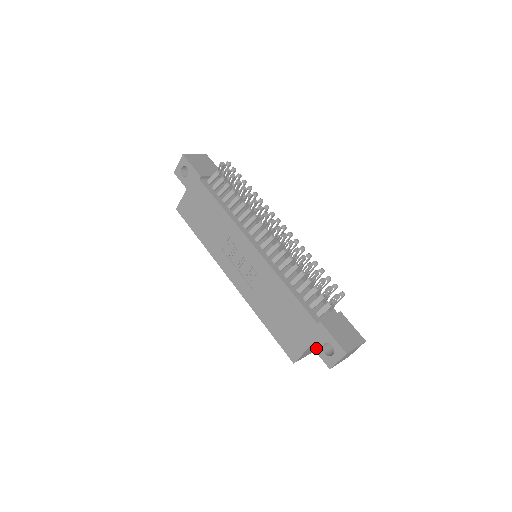
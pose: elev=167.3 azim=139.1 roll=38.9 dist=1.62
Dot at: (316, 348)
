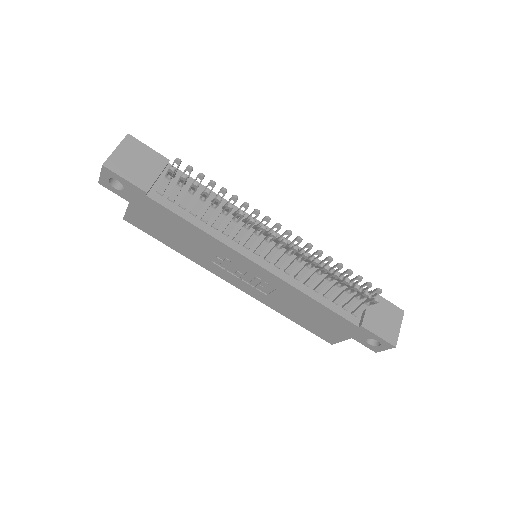
Dot at: (358, 340)
